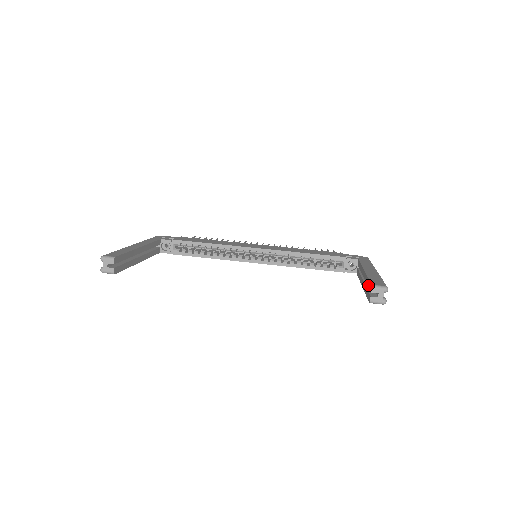
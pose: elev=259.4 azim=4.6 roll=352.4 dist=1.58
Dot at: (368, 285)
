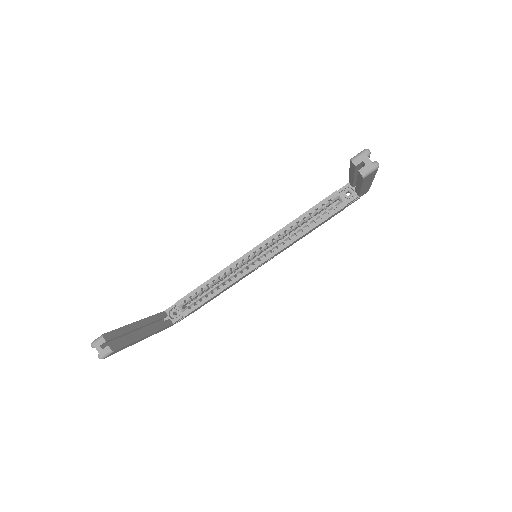
Dot at: (353, 170)
